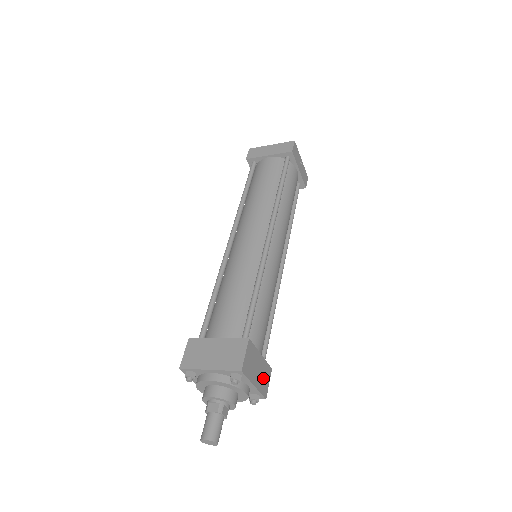
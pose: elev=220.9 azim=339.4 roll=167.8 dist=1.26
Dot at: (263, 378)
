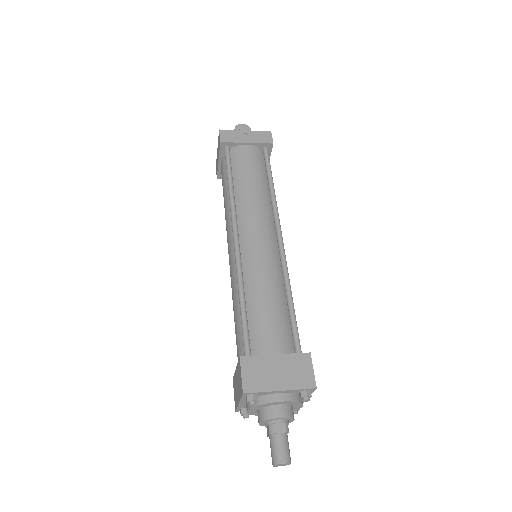
Dot at: (296, 373)
